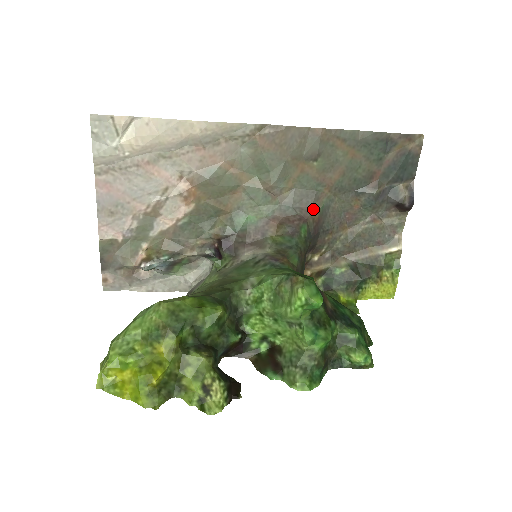
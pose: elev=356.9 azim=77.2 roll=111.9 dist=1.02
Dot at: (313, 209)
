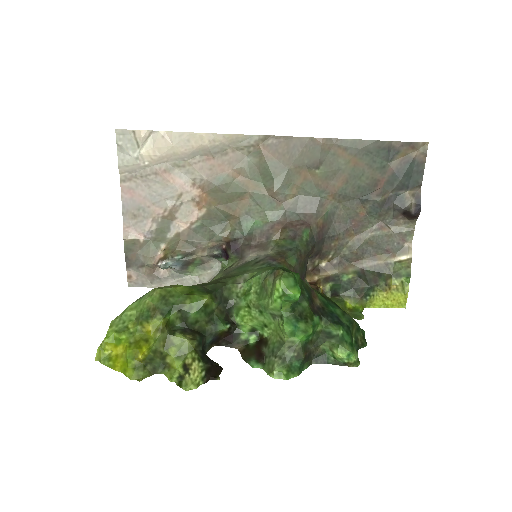
Dot at: (317, 215)
